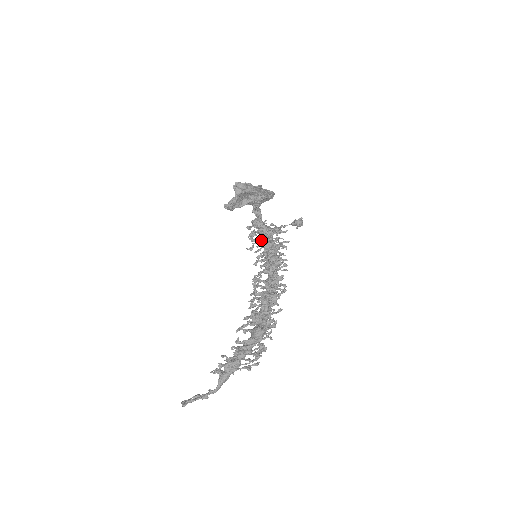
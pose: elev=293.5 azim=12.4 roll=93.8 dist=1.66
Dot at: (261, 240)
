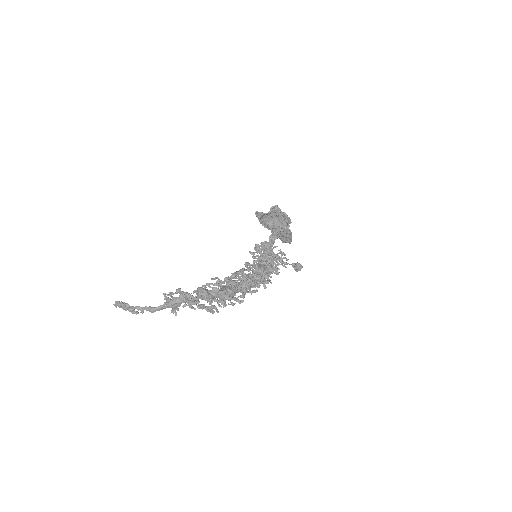
Dot at: (265, 254)
